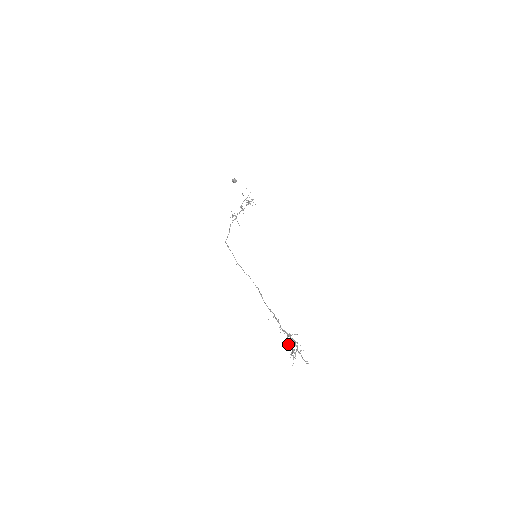
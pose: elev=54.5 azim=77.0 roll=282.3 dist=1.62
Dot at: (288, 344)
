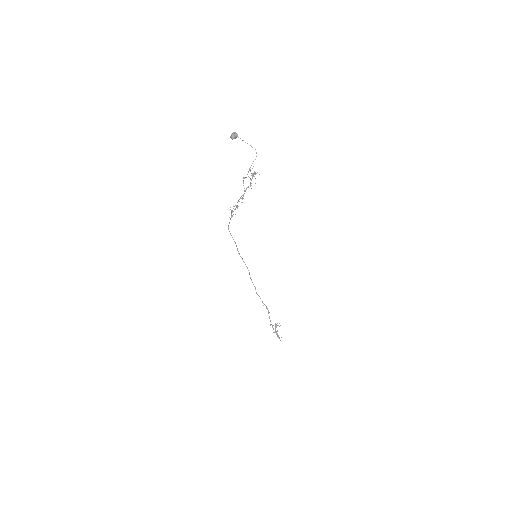
Dot at: occluded
